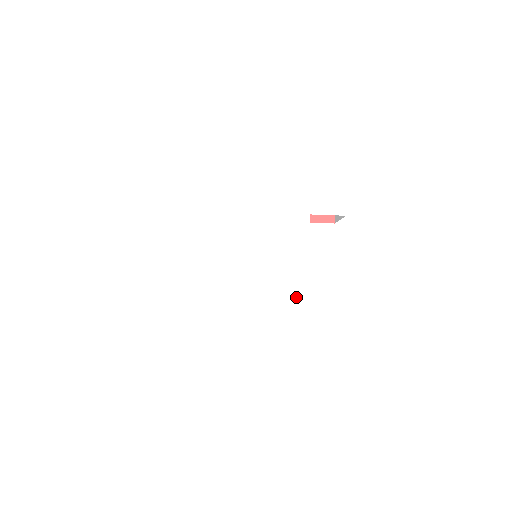
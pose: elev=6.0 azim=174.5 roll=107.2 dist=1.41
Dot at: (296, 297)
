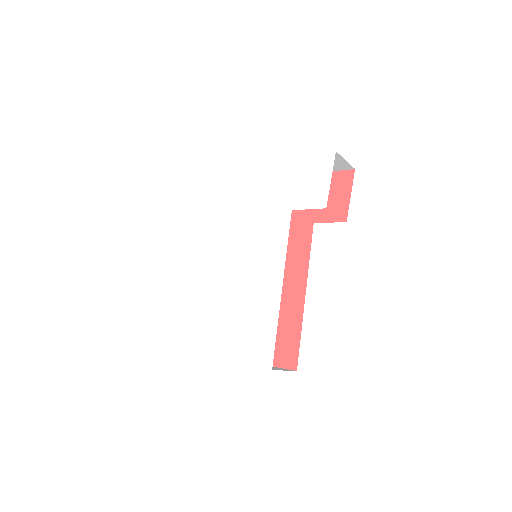
Dot at: (268, 294)
